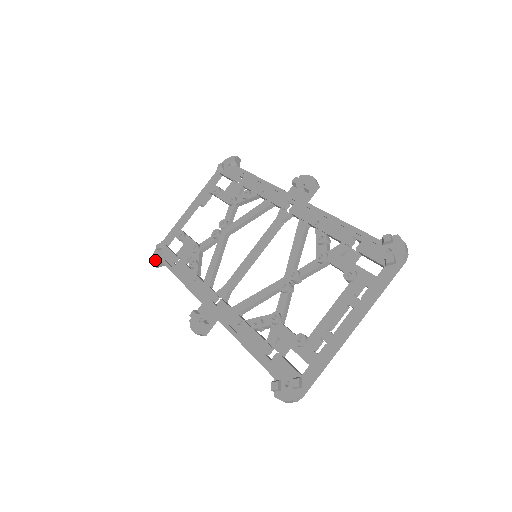
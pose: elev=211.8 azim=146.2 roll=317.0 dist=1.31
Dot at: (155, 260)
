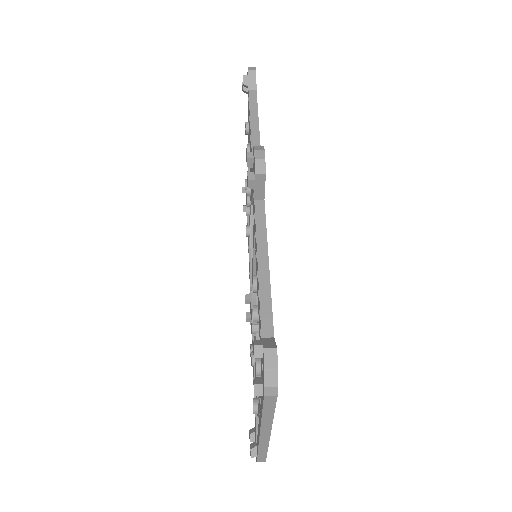
Dot at: occluded
